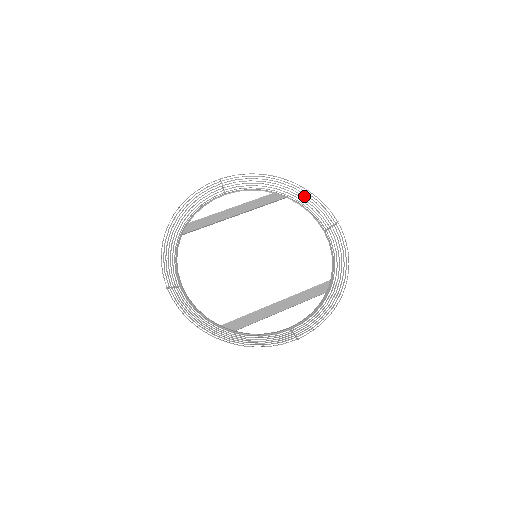
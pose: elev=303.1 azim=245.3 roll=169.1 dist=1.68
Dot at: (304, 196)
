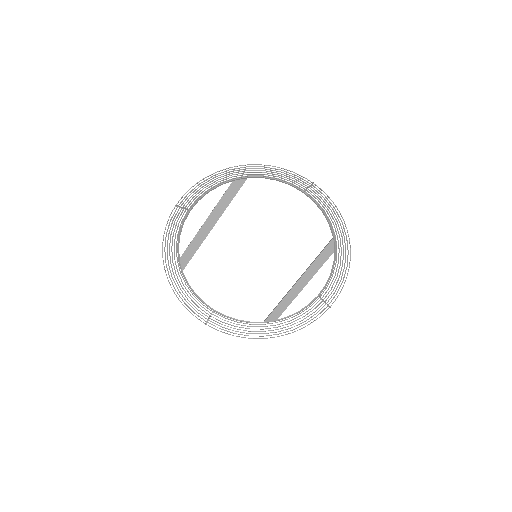
Dot at: occluded
